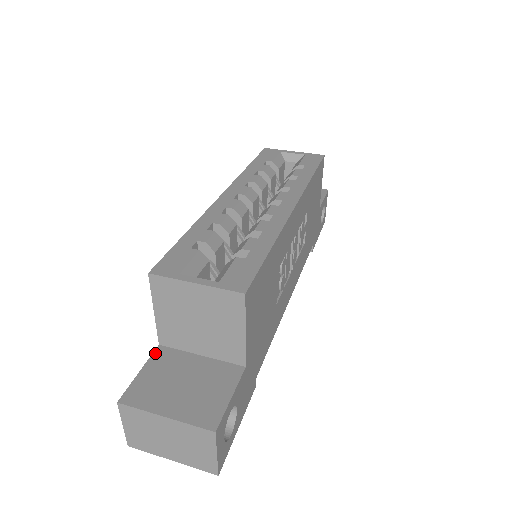
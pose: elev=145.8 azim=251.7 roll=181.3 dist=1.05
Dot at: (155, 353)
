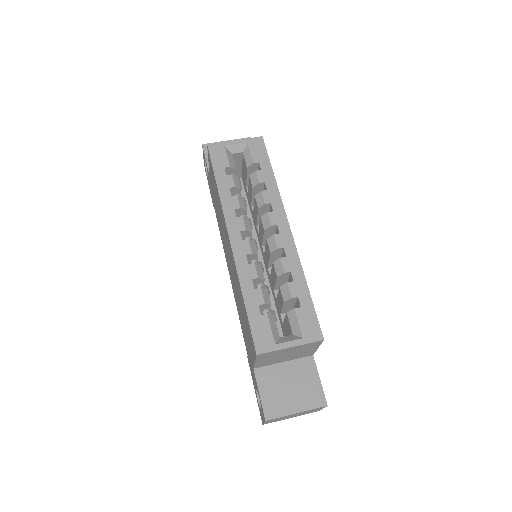
Dot at: (257, 376)
